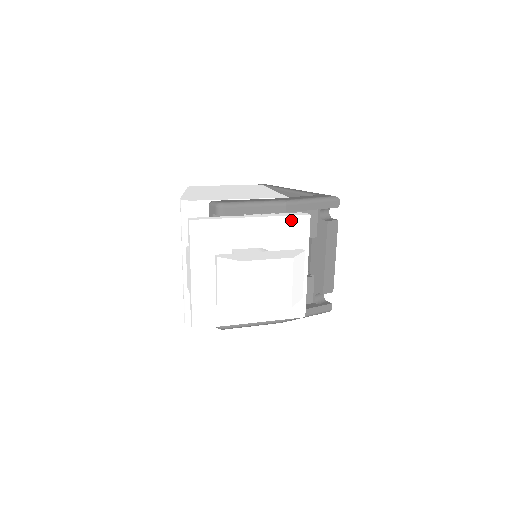
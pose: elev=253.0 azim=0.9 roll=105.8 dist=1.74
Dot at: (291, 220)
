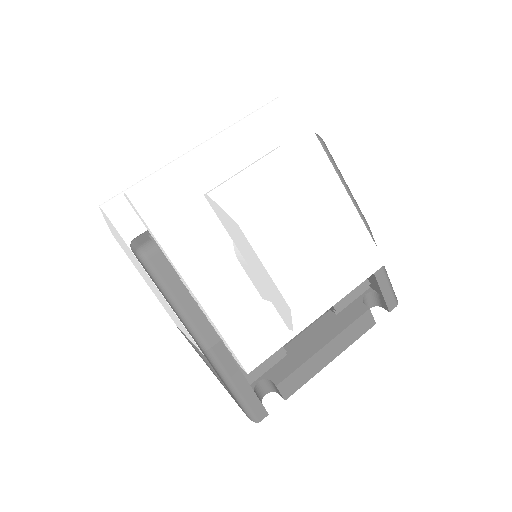
Dot at: (366, 241)
